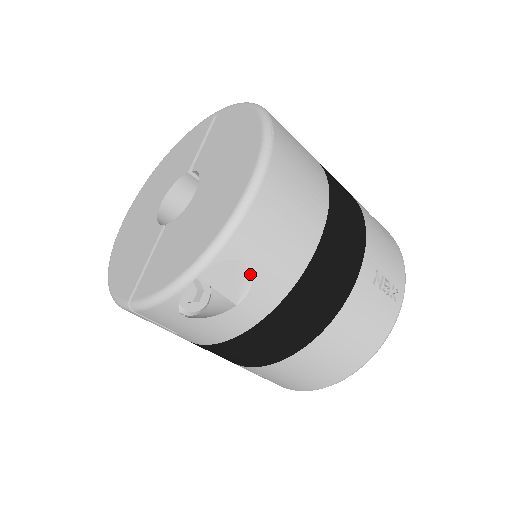
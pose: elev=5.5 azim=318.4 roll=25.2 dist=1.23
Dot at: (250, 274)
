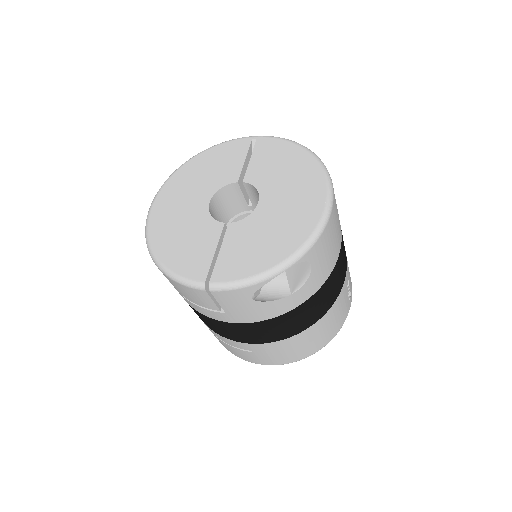
Dot at: (309, 273)
